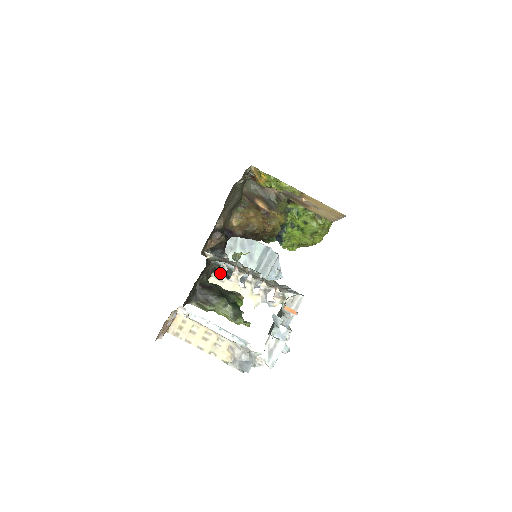
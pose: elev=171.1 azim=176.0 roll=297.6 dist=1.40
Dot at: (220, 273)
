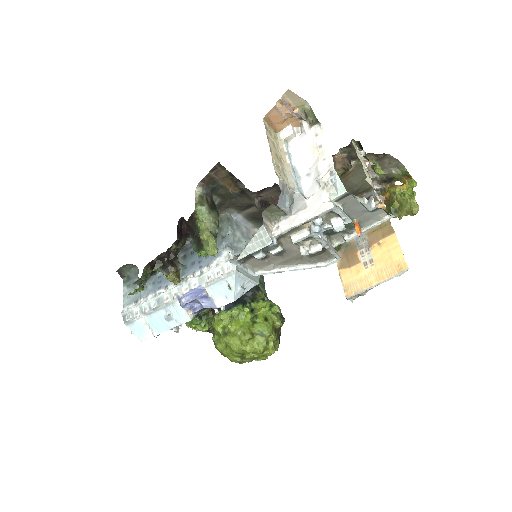
Dot at: (359, 151)
